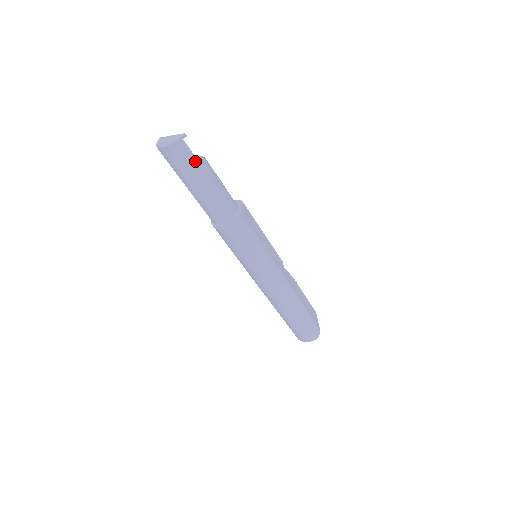
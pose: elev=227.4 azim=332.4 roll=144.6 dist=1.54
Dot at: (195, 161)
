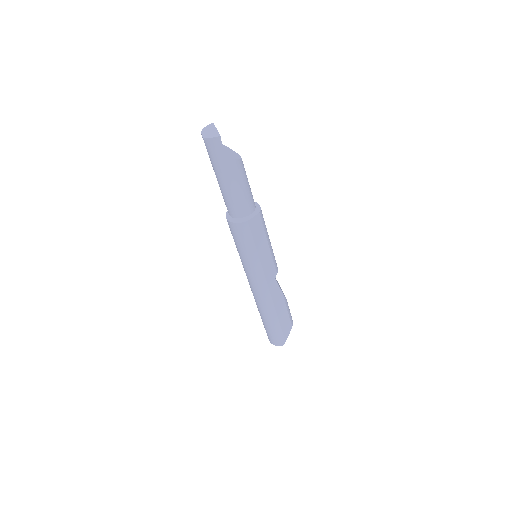
Dot at: (225, 160)
